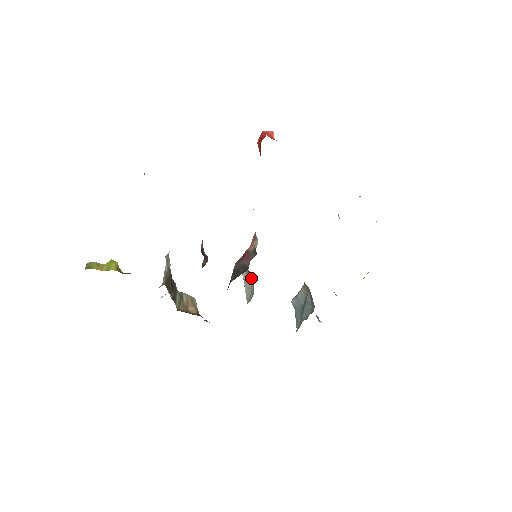
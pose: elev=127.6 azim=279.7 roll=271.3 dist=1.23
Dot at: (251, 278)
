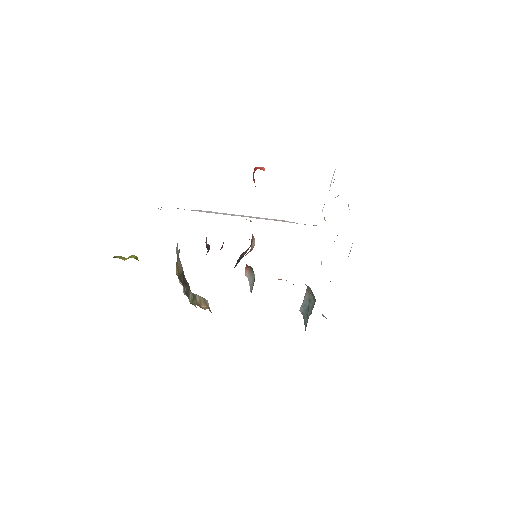
Dot at: (253, 273)
